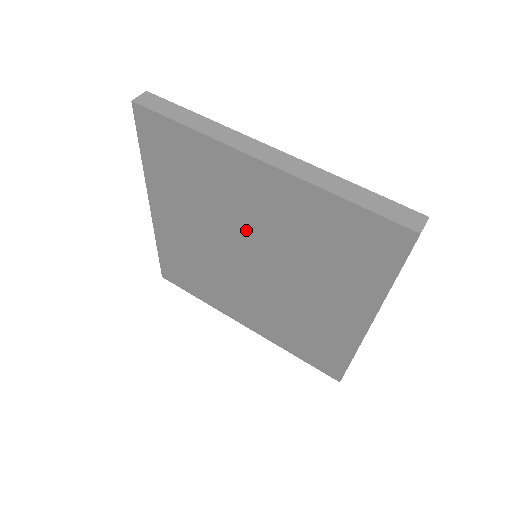
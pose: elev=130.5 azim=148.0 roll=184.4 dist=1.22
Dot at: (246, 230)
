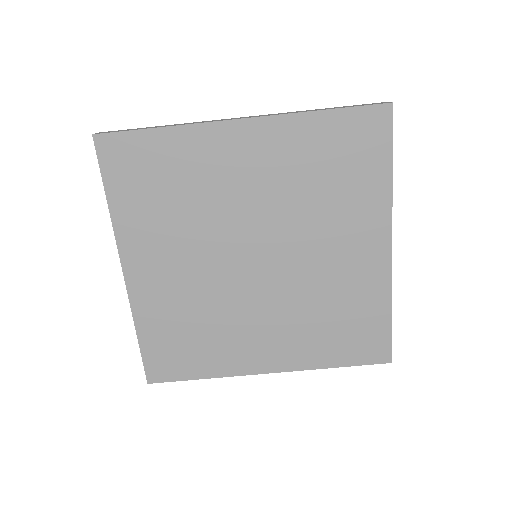
Dot at: (242, 217)
